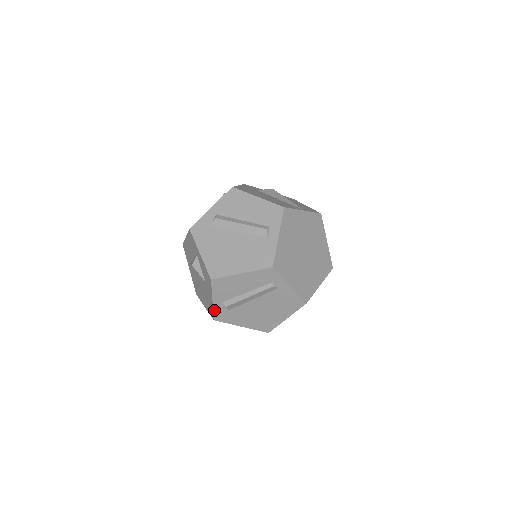
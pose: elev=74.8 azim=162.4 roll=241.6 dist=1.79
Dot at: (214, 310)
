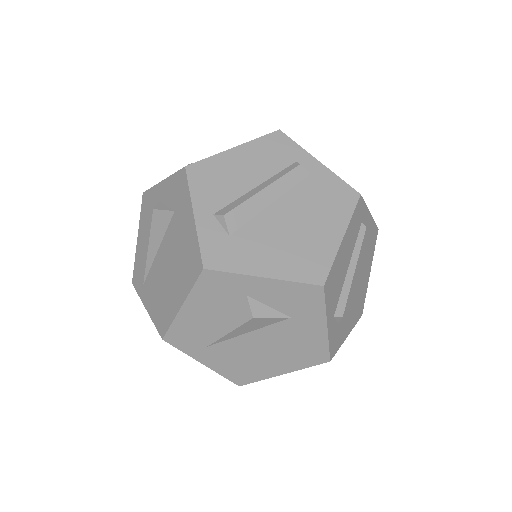
Dot at: (329, 343)
